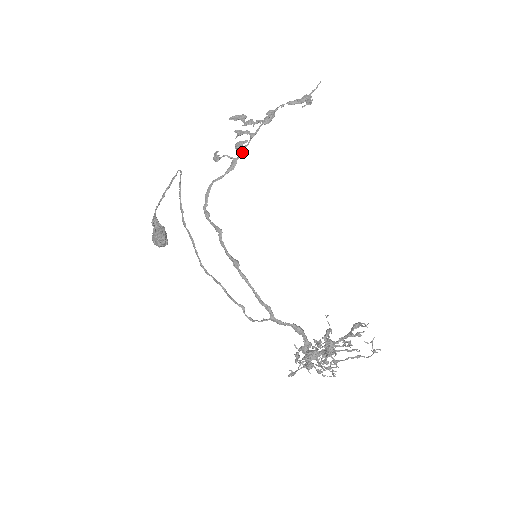
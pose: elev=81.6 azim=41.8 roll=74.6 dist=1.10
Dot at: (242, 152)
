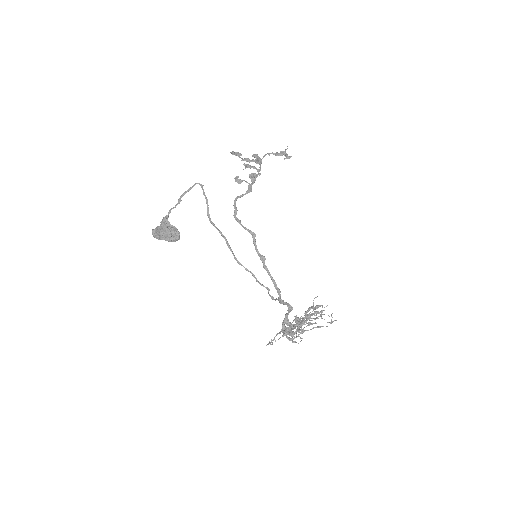
Dot at: occluded
